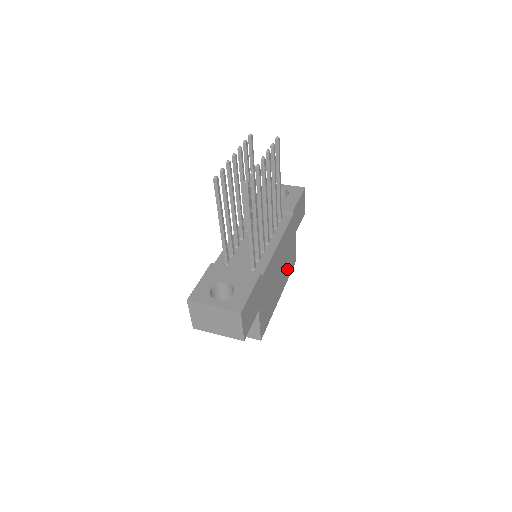
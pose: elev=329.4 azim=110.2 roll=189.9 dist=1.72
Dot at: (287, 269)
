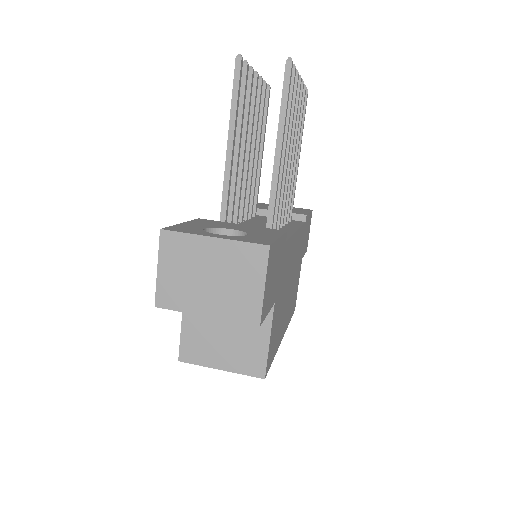
Dot at: (291, 302)
